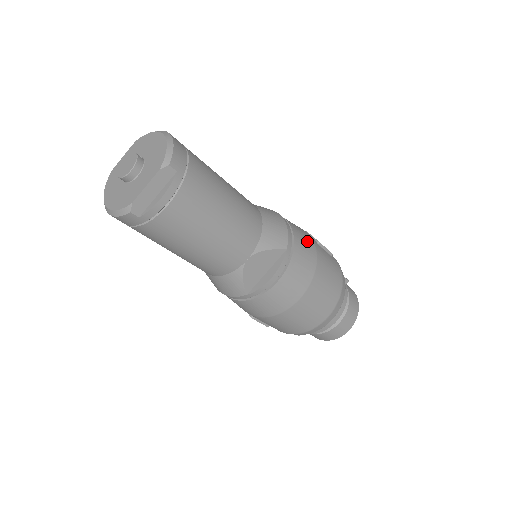
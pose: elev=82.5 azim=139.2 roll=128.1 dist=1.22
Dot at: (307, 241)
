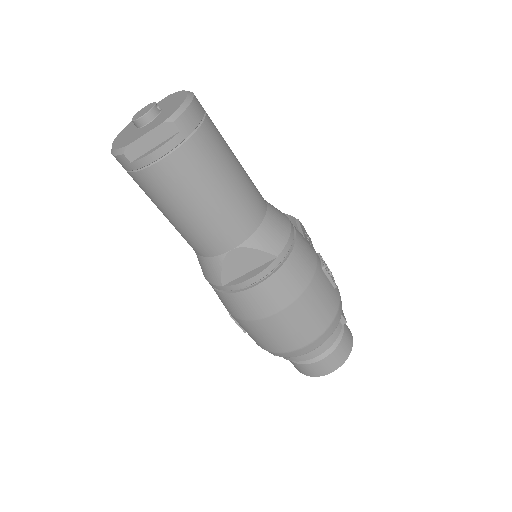
Dot at: (308, 260)
